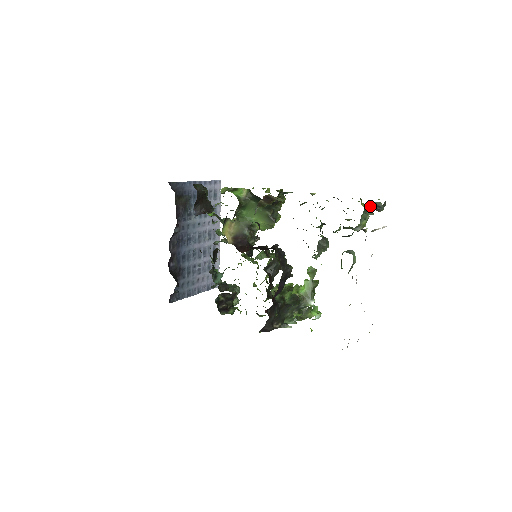
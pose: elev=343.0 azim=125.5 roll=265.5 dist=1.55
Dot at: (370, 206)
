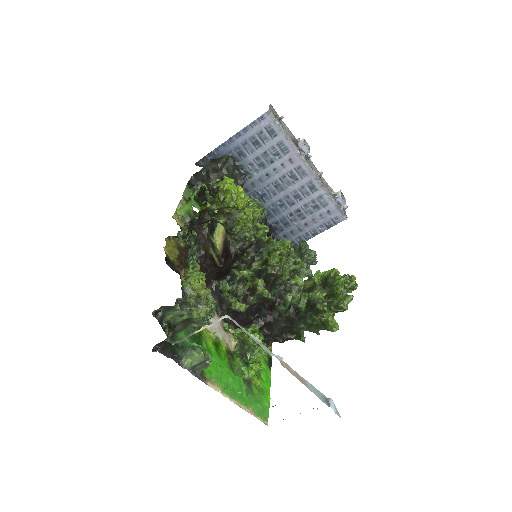
Dot at: occluded
